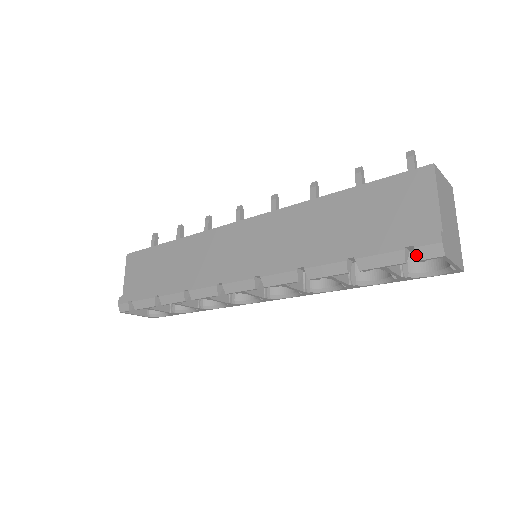
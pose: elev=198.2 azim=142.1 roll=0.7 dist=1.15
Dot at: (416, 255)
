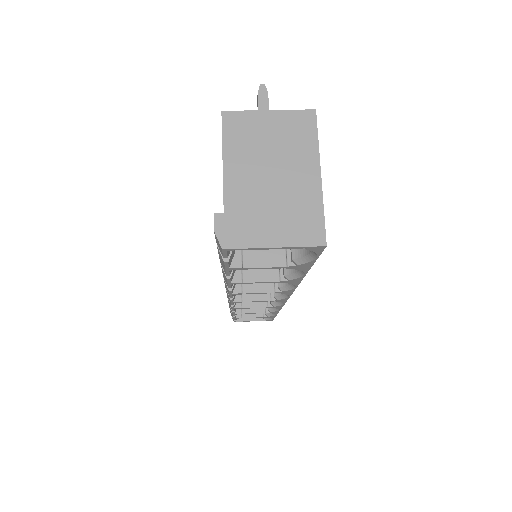
Dot at: occluded
